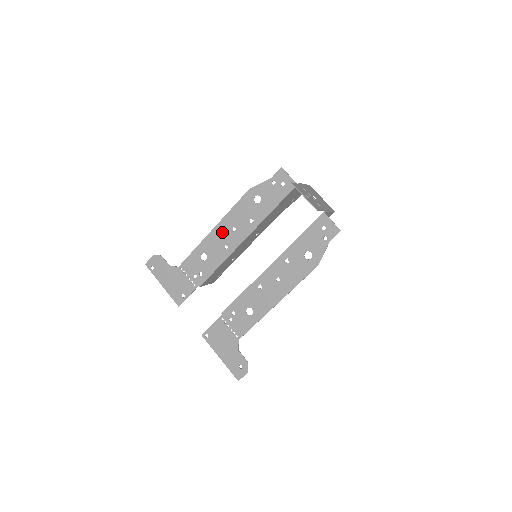
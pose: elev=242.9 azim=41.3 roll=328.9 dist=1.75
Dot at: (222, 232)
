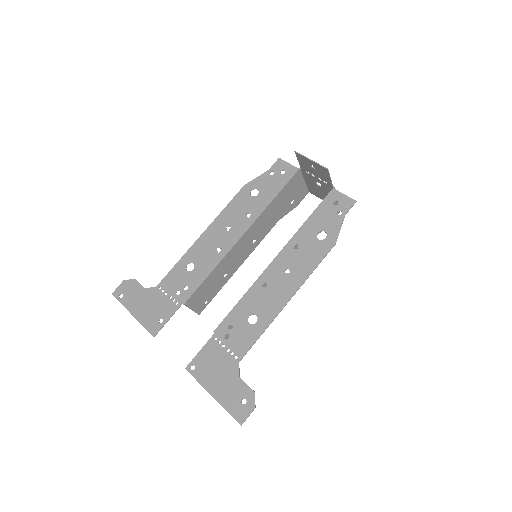
Dot at: (213, 235)
